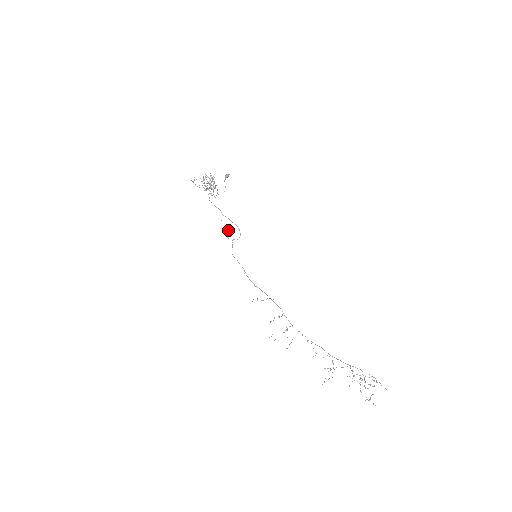
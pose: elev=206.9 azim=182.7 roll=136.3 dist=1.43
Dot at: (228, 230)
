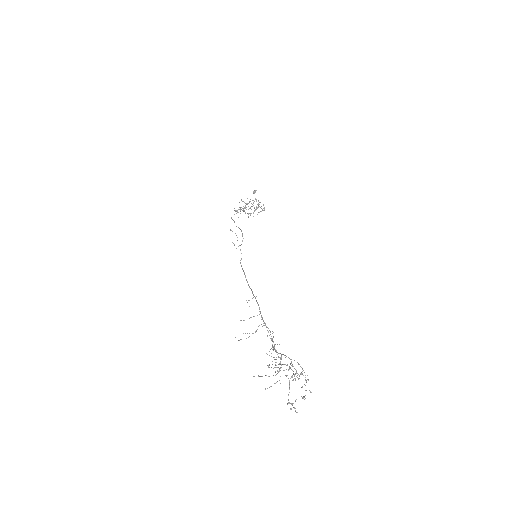
Dot at: occluded
